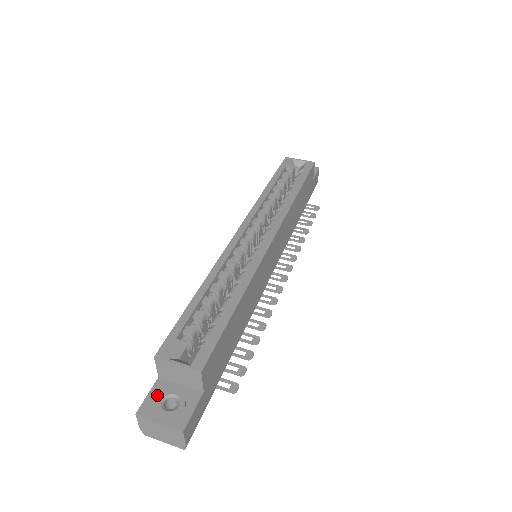
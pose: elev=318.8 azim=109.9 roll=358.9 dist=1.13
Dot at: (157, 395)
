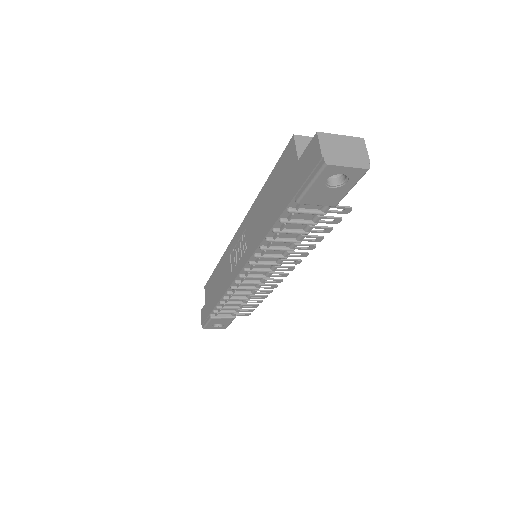
Dot at: occluded
